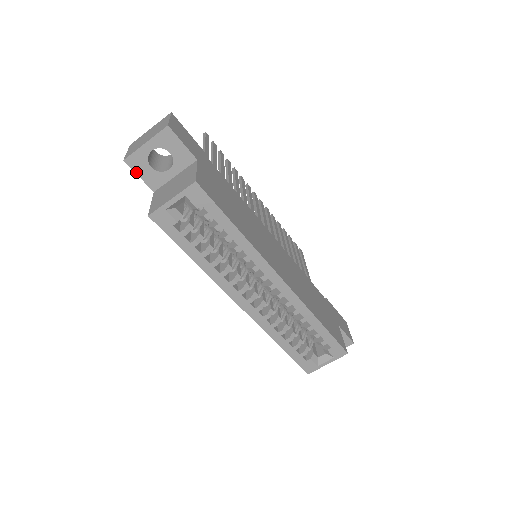
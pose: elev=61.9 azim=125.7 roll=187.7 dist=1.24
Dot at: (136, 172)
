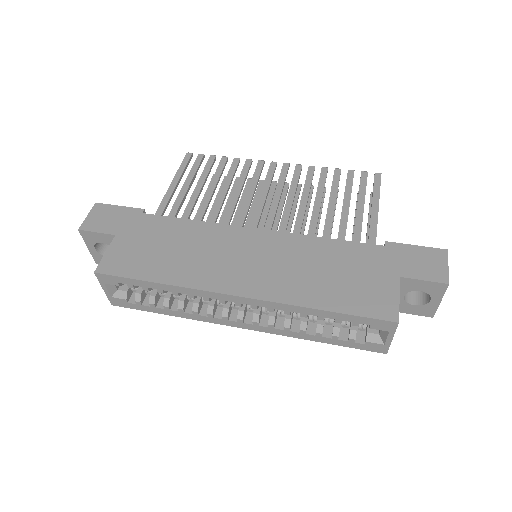
Dot at: occluded
